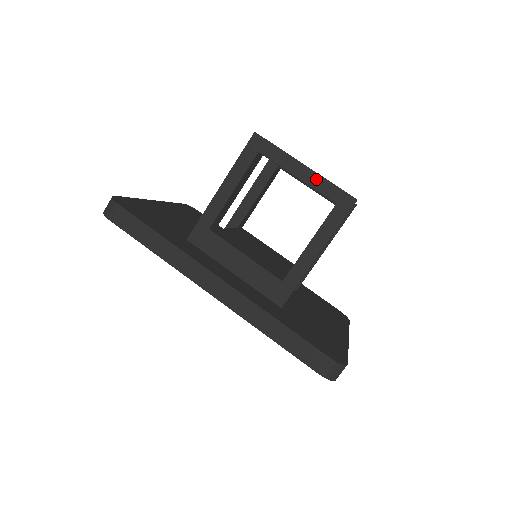
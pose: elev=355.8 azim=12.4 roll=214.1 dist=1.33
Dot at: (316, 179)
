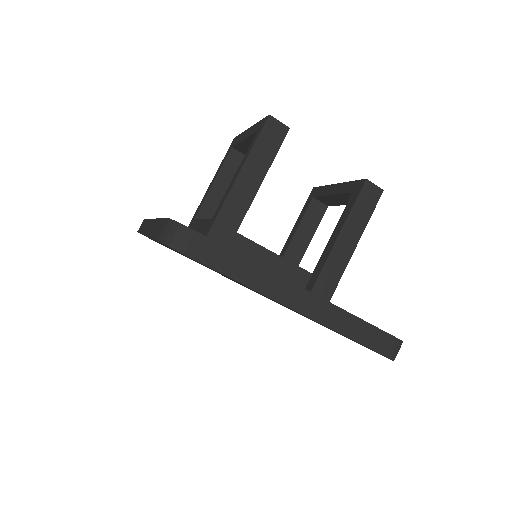
Dot at: (252, 129)
